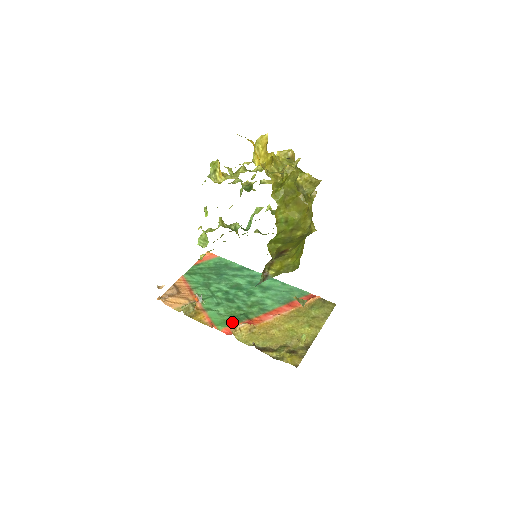
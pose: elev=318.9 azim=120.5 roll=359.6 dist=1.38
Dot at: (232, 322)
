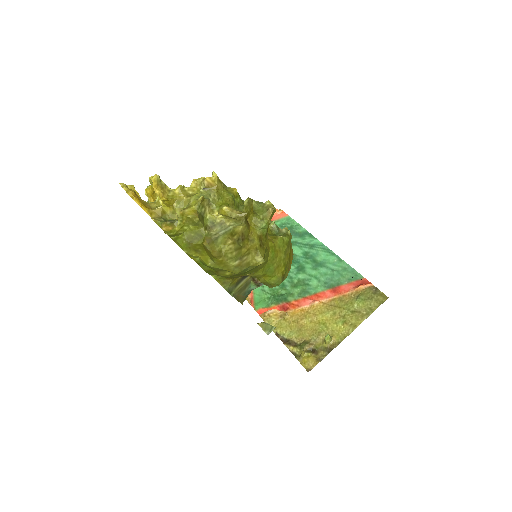
Dot at: (270, 302)
